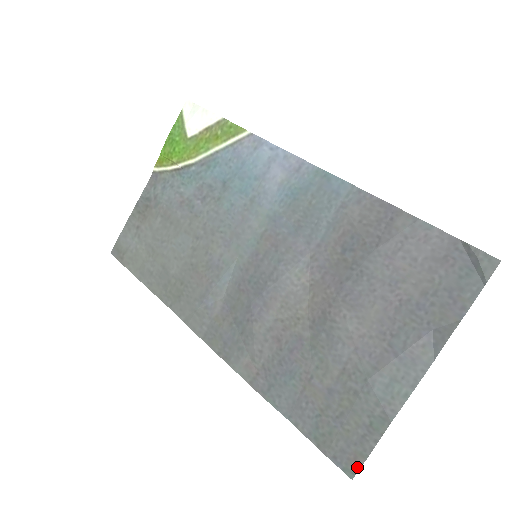
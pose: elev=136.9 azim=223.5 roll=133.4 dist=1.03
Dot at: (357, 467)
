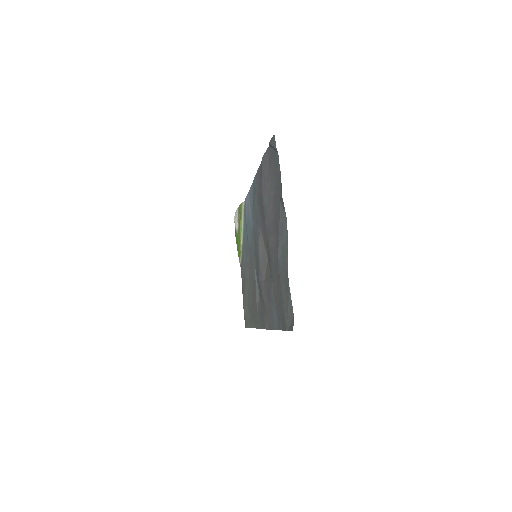
Dot at: (293, 320)
